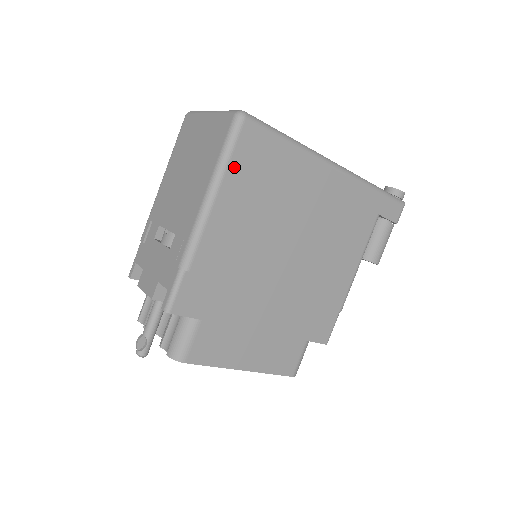
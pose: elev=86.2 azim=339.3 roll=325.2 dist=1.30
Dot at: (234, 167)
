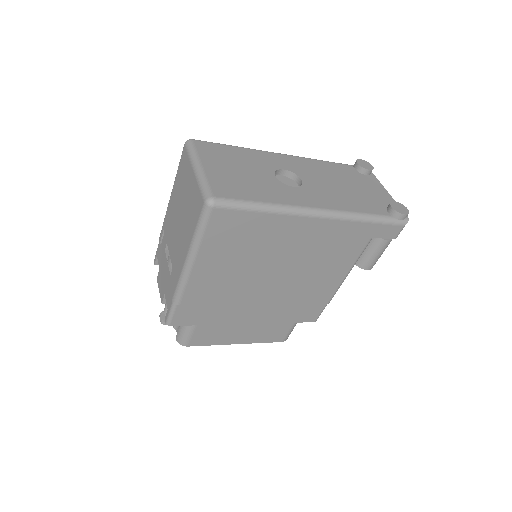
Dot at: (208, 240)
